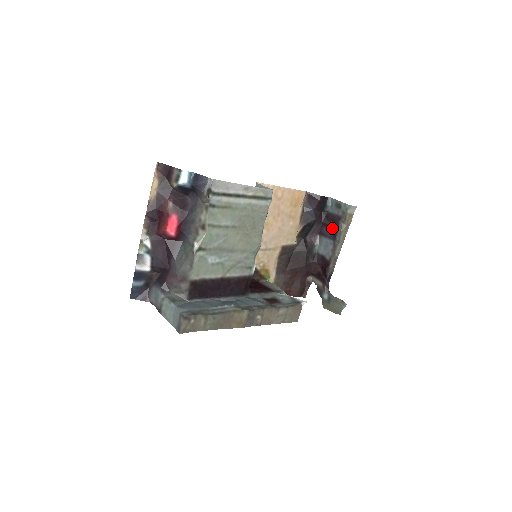
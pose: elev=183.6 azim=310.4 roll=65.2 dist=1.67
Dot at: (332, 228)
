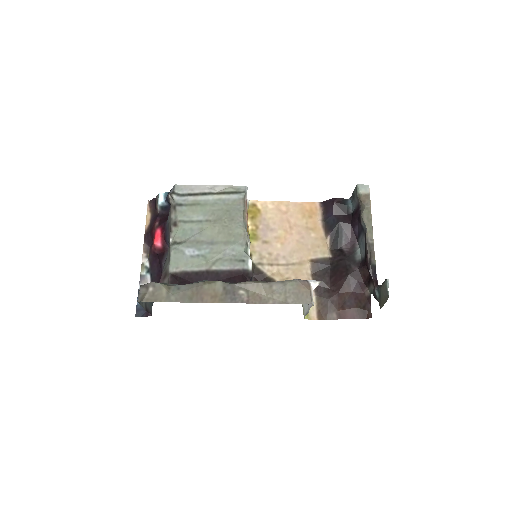
Dot at: (358, 221)
